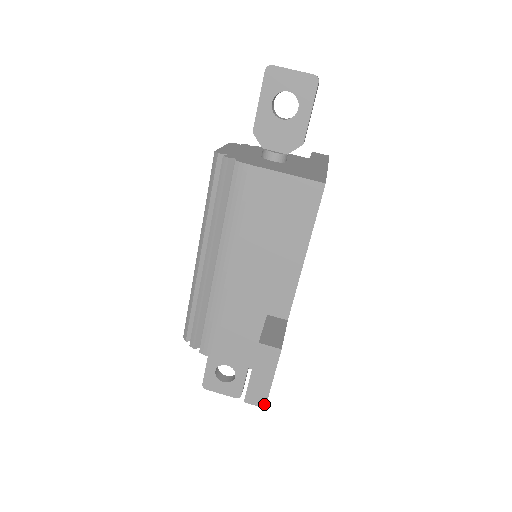
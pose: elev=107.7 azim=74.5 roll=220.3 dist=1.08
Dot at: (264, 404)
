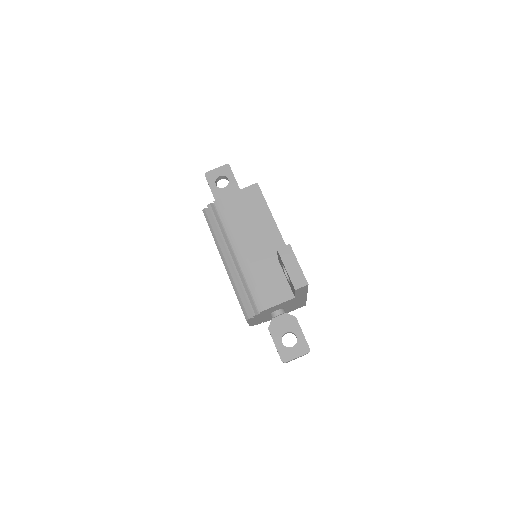
Dot at: (306, 282)
